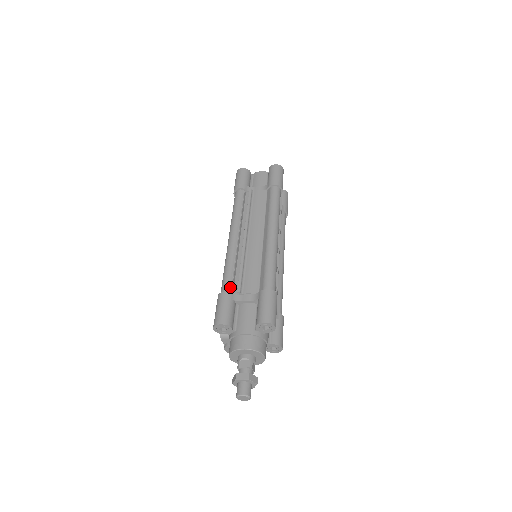
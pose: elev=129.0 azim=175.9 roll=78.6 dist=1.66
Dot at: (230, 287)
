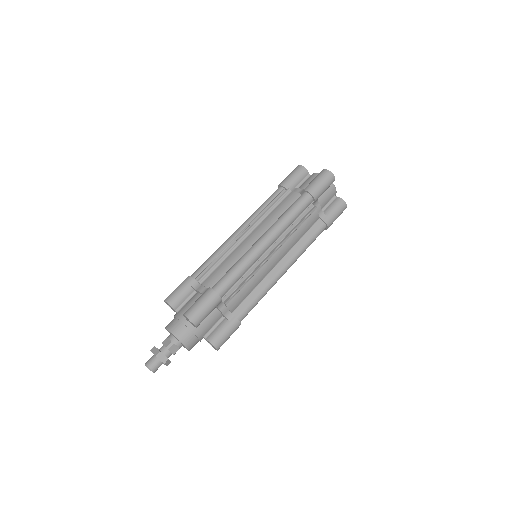
Dot at: (198, 274)
